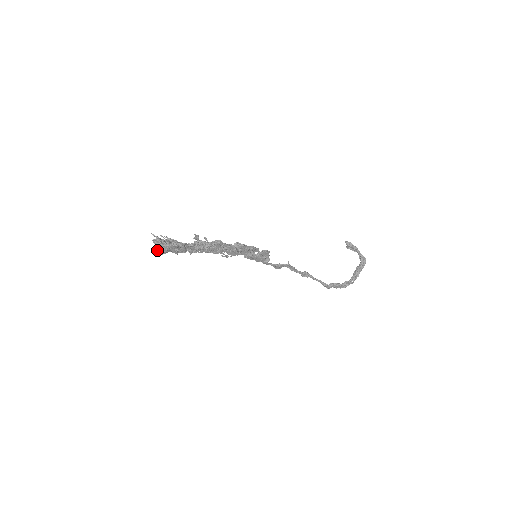
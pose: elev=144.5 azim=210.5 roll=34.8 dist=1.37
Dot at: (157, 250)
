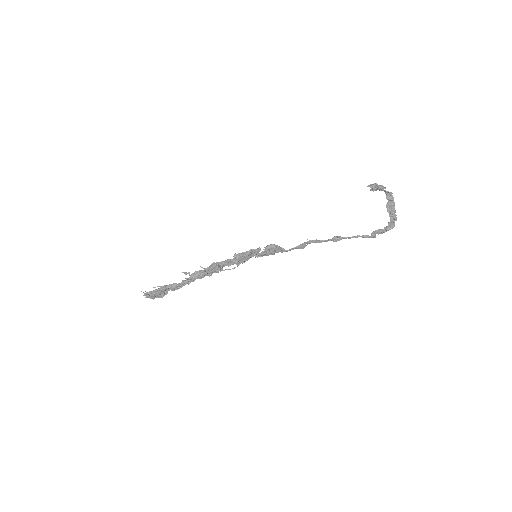
Dot at: (157, 297)
